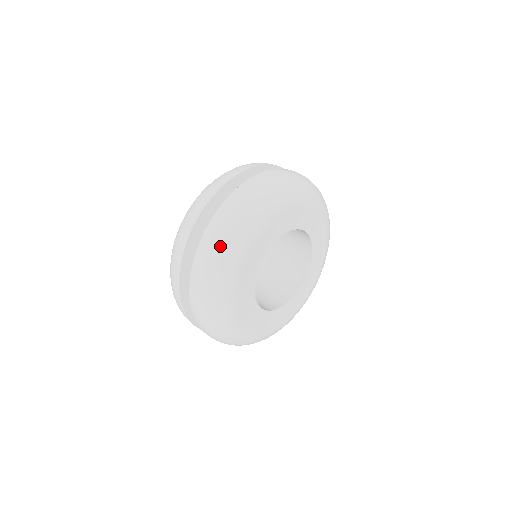
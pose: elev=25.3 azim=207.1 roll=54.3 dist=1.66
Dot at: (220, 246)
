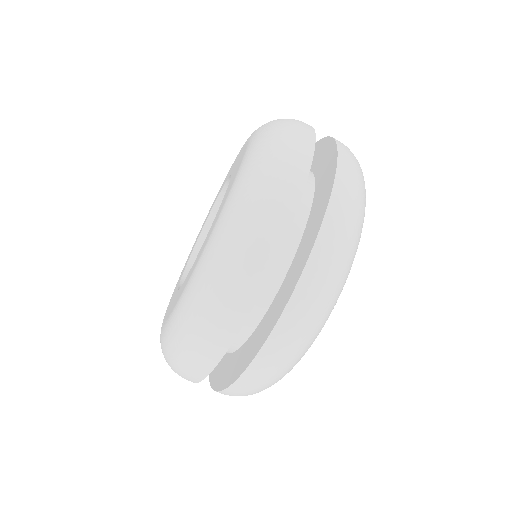
Dot at: occluded
